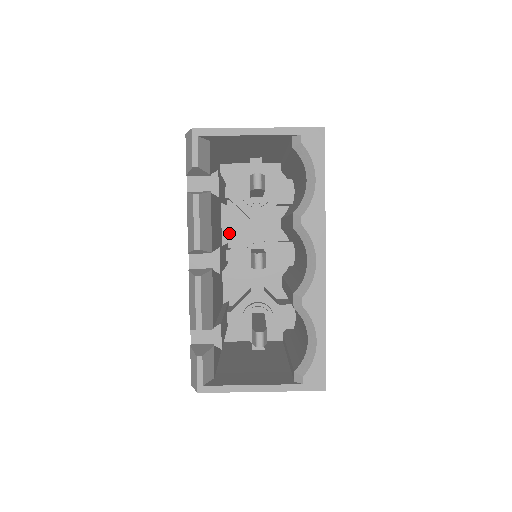
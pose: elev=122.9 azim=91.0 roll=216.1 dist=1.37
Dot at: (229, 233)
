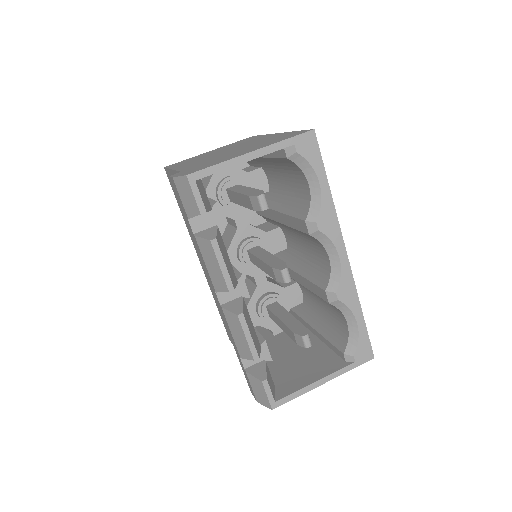
Dot at: occluded
